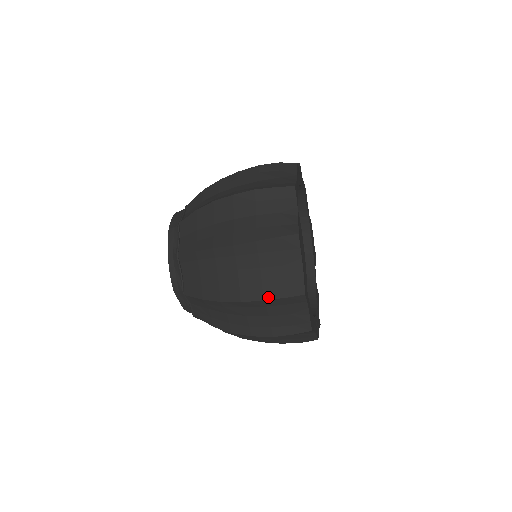
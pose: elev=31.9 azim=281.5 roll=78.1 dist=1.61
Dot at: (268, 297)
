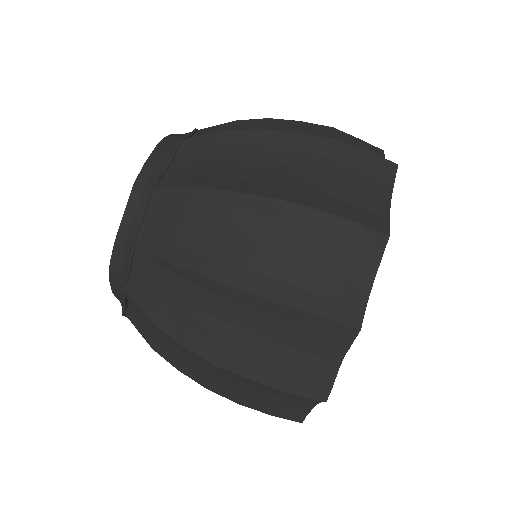
Dot at: (329, 209)
